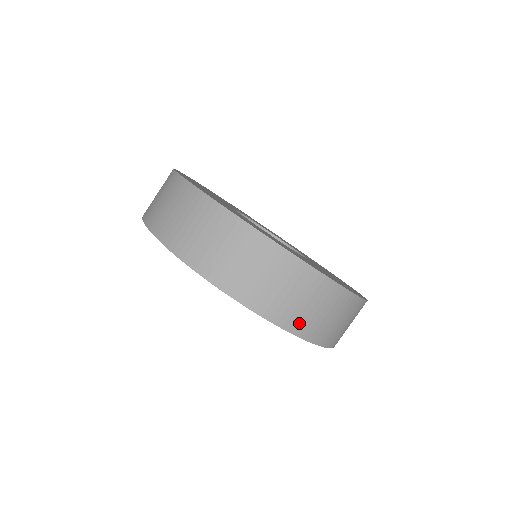
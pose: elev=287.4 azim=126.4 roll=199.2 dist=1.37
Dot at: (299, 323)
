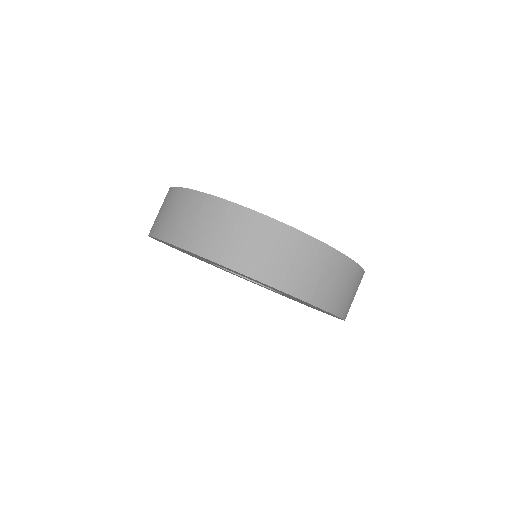
Dot at: (256, 267)
